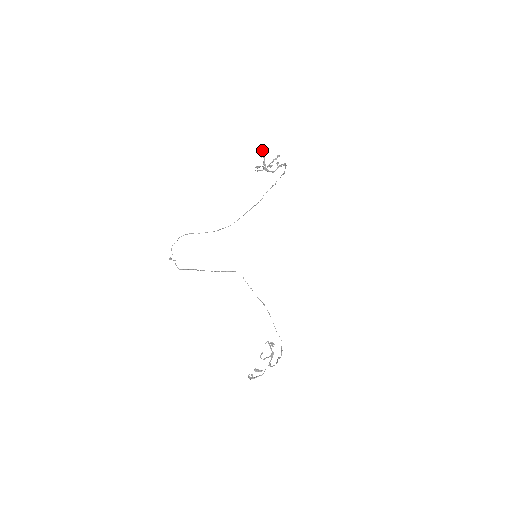
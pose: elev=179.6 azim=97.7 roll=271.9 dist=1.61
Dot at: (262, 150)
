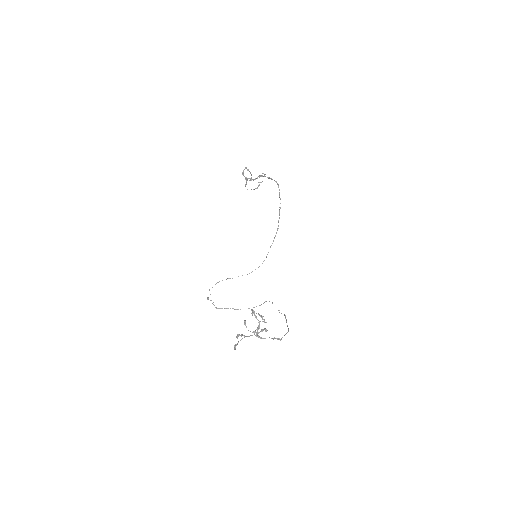
Dot at: occluded
